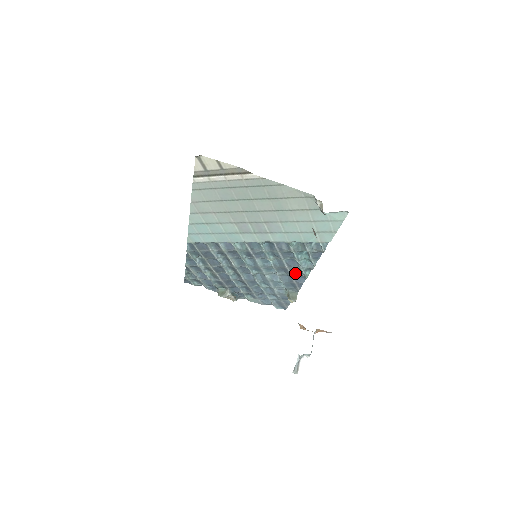
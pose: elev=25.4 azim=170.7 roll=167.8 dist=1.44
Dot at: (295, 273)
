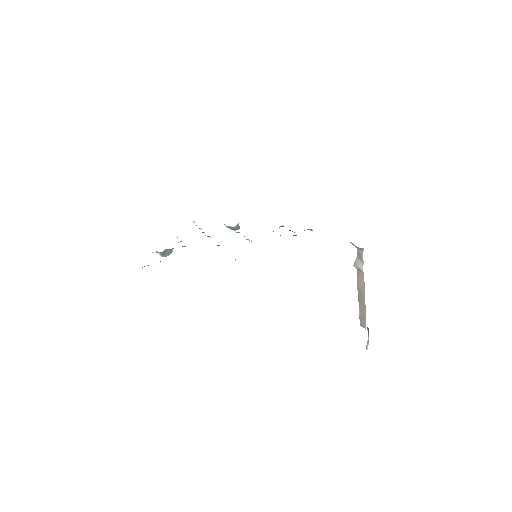
Dot at: occluded
